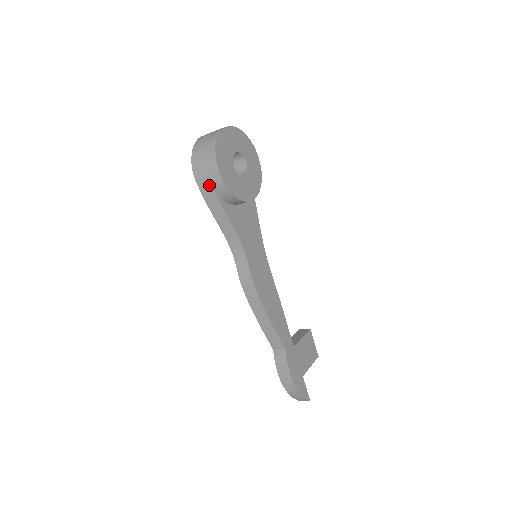
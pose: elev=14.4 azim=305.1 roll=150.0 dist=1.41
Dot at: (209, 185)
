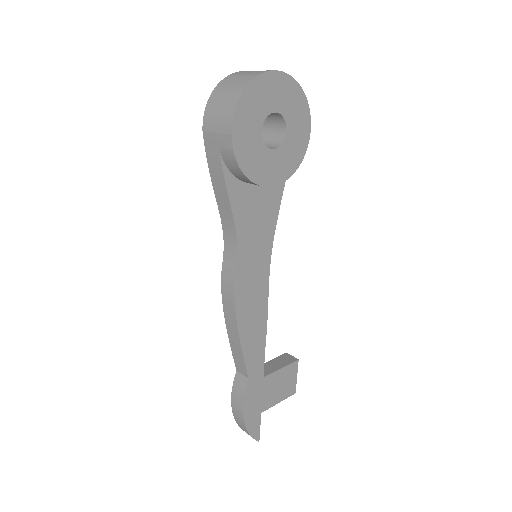
Dot at: (216, 146)
